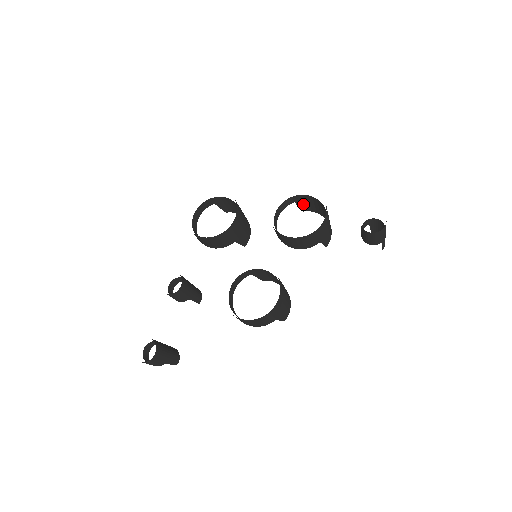
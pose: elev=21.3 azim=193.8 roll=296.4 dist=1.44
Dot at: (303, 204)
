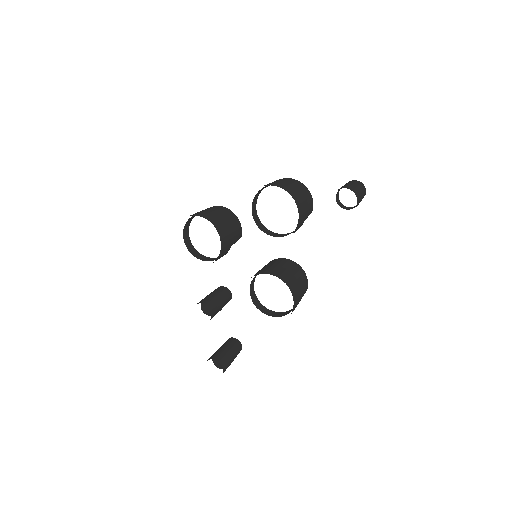
Dot at: occluded
